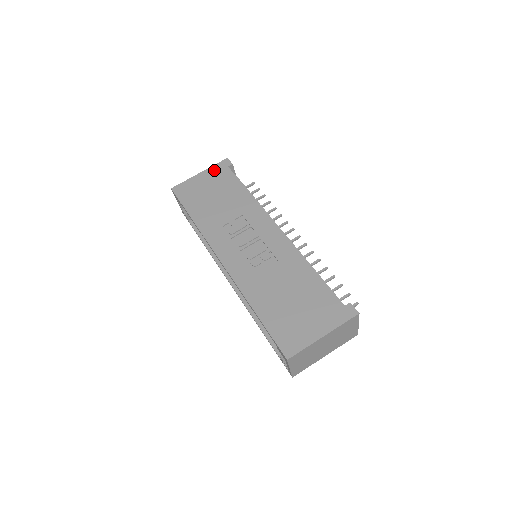
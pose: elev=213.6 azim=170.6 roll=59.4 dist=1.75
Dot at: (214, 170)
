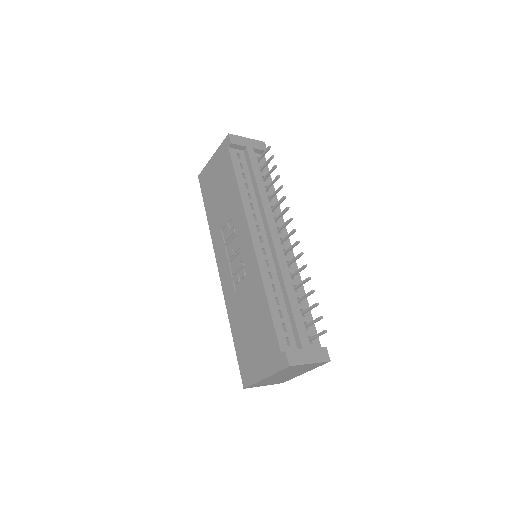
Dot at: (220, 152)
